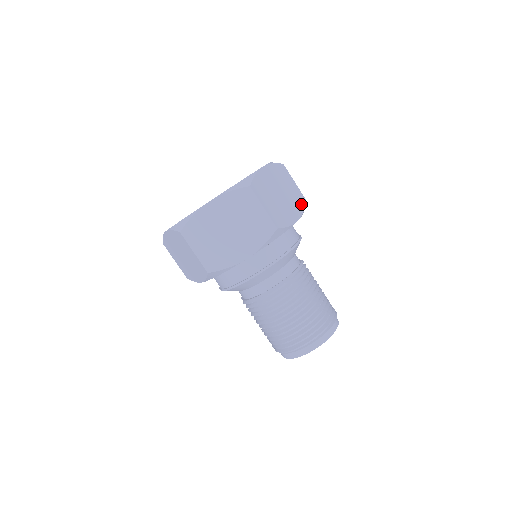
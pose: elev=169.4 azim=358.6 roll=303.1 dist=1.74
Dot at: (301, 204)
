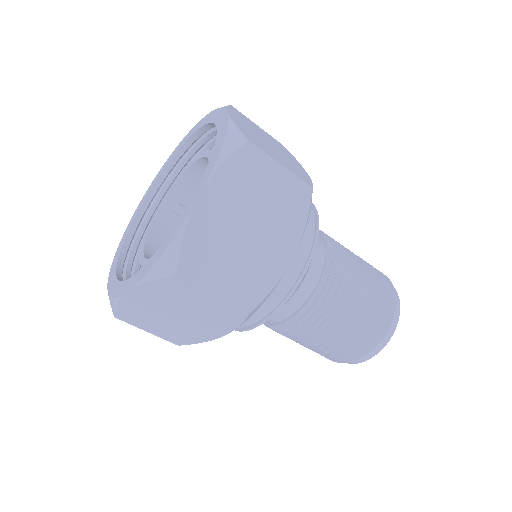
Dot at: (286, 150)
